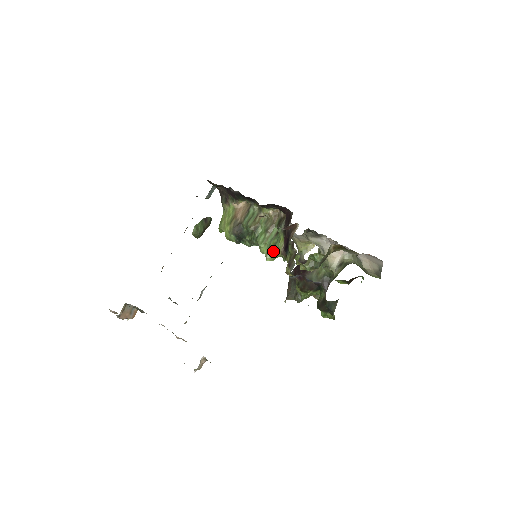
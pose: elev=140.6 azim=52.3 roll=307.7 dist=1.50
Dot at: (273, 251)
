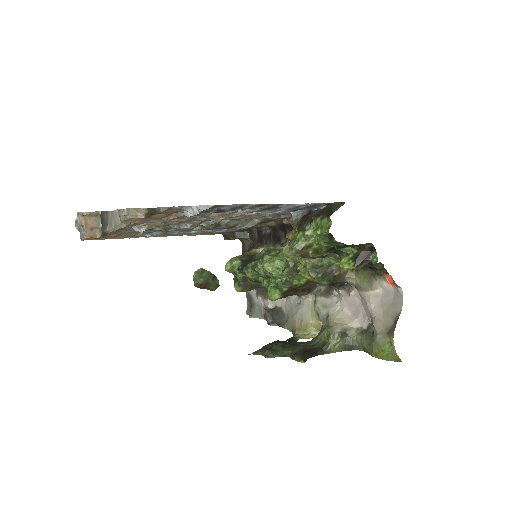
Dot at: (277, 258)
